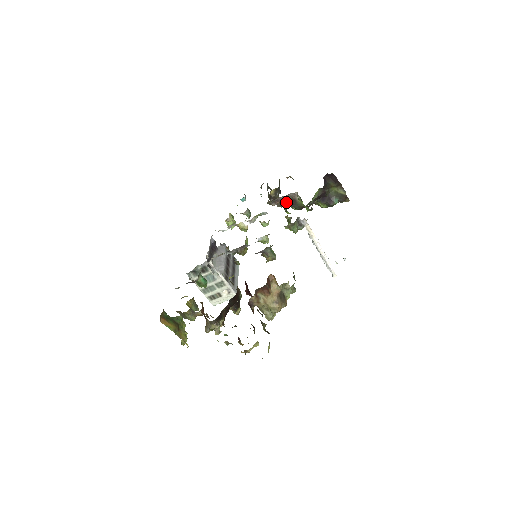
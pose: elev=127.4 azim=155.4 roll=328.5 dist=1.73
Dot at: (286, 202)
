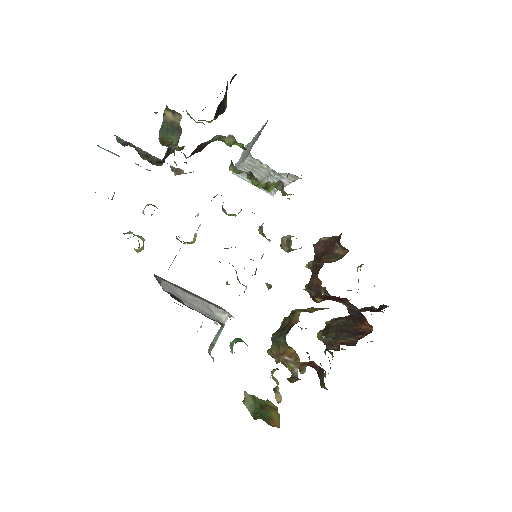
Dot at: (193, 153)
